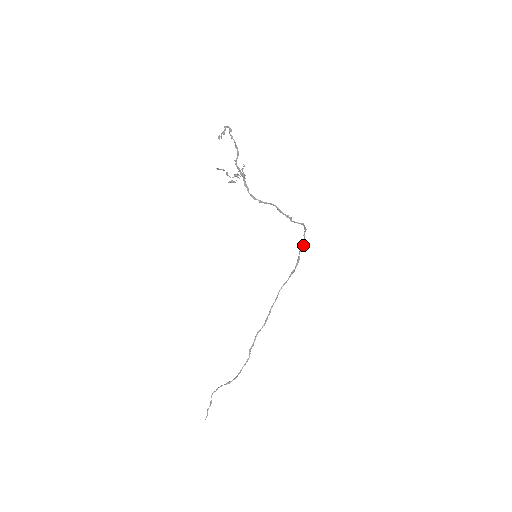
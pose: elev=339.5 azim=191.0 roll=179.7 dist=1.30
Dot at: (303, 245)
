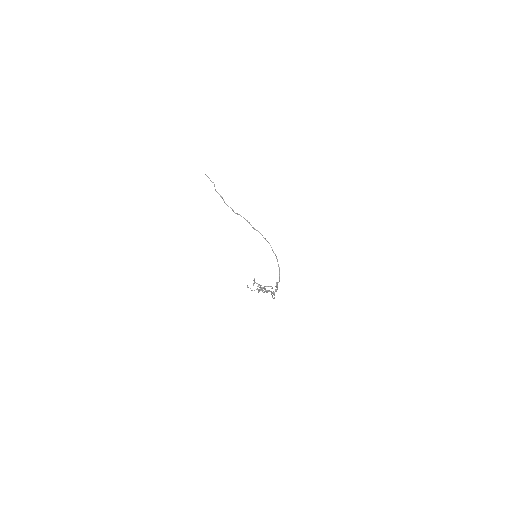
Dot at: occluded
